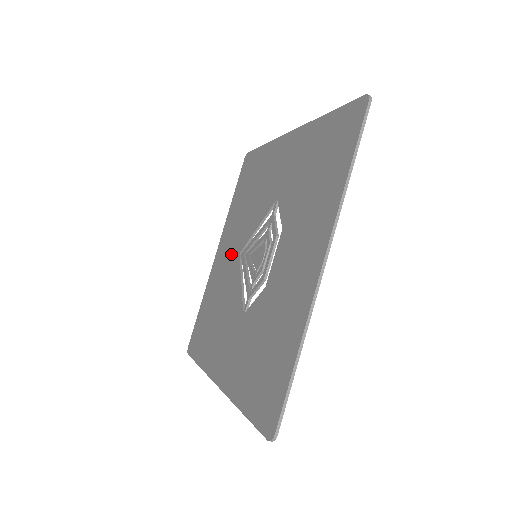
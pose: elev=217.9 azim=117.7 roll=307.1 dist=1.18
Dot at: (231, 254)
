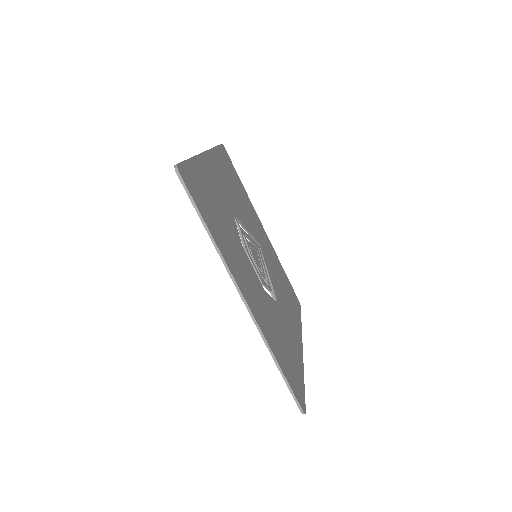
Dot at: occluded
